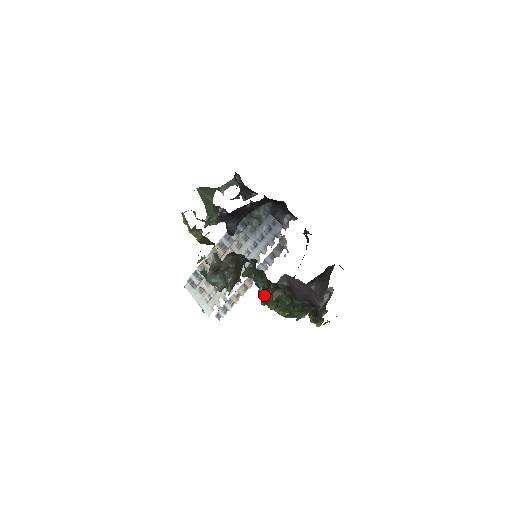
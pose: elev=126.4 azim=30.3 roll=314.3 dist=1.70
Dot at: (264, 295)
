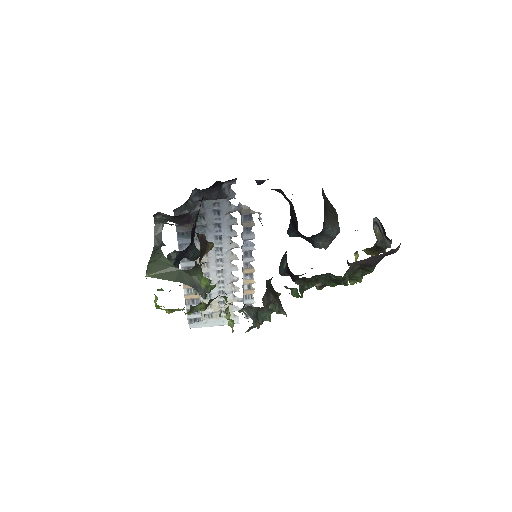
Dot at: (319, 284)
